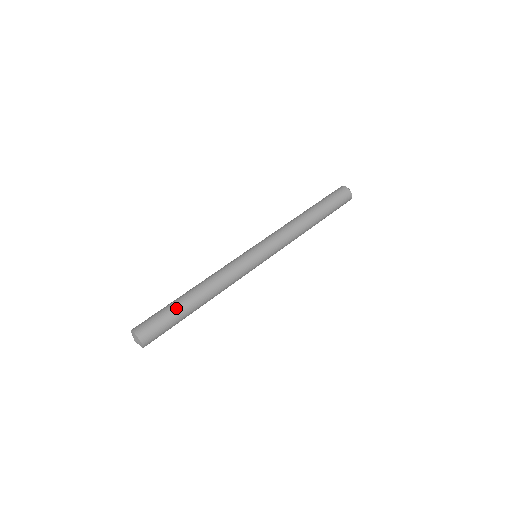
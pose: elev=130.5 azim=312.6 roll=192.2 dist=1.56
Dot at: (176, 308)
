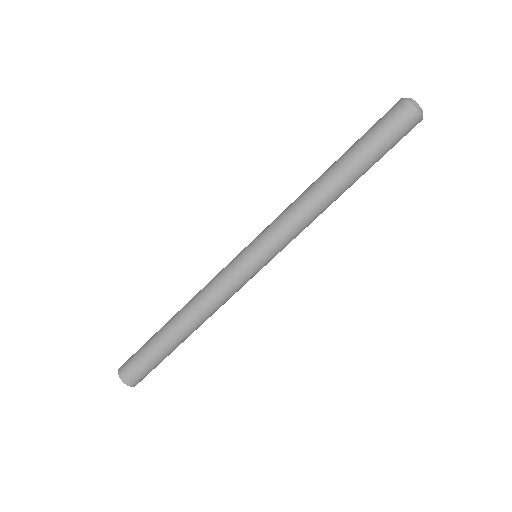
Dot at: (161, 350)
